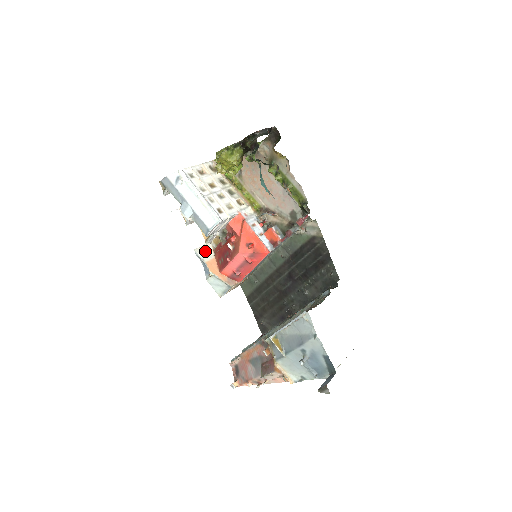
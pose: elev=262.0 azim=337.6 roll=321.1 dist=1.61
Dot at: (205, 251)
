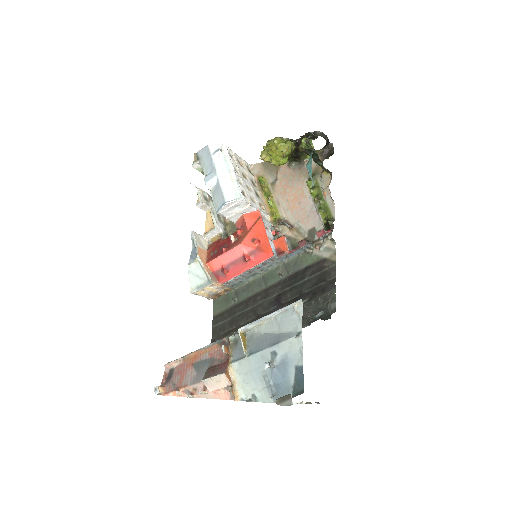
Dot at: (201, 240)
